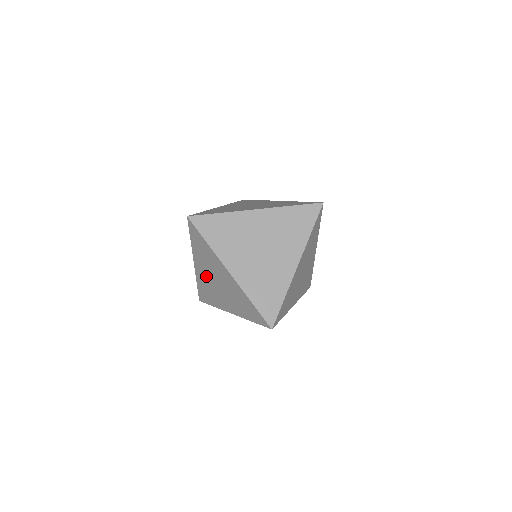
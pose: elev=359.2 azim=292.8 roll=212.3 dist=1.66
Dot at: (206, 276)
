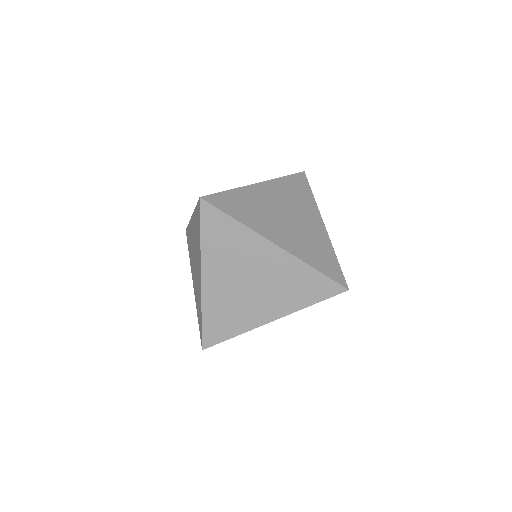
Dot at: occluded
